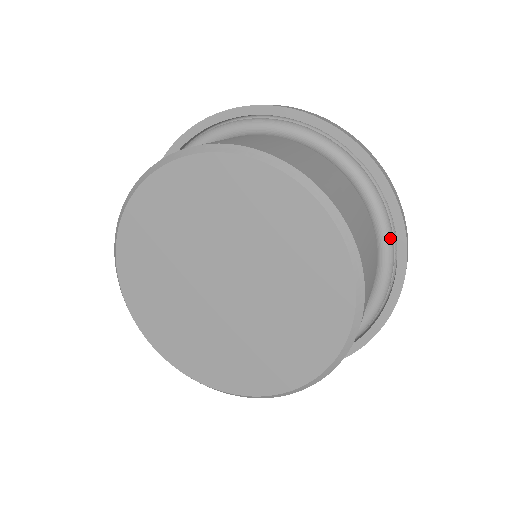
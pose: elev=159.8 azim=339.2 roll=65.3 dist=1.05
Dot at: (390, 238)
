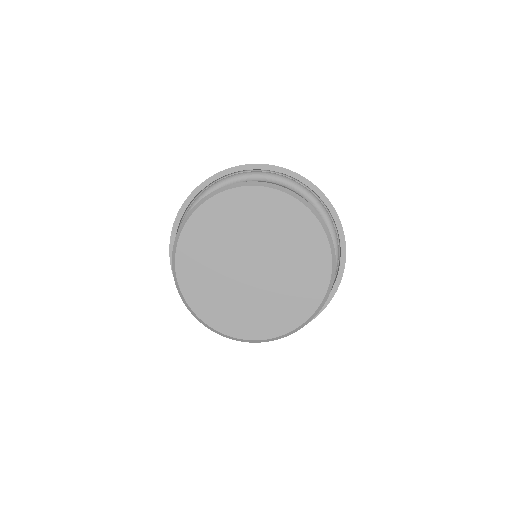
Dot at: (323, 207)
